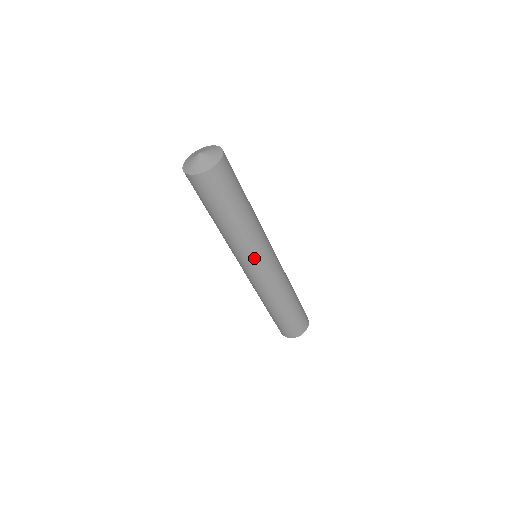
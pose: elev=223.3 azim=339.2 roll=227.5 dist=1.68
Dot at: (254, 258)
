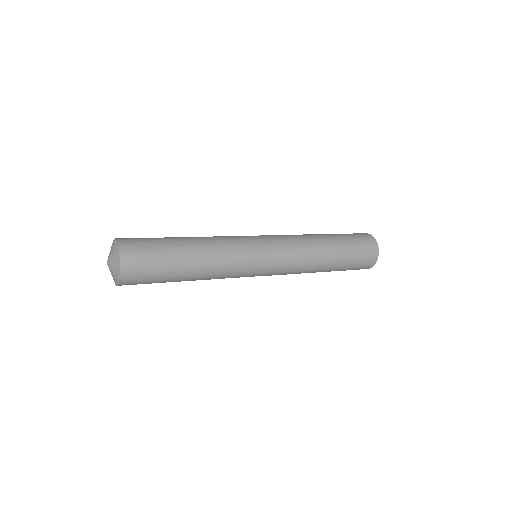
Dot at: occluded
